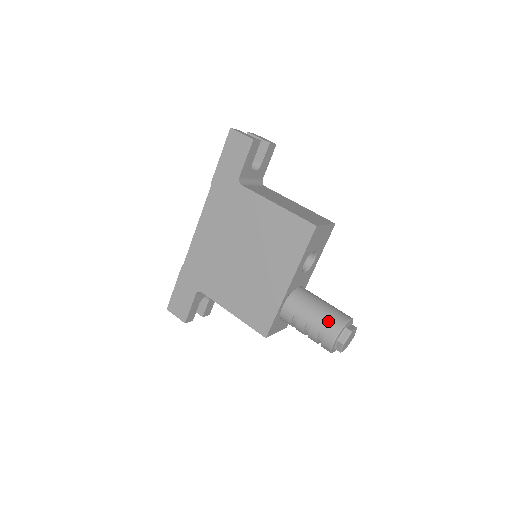
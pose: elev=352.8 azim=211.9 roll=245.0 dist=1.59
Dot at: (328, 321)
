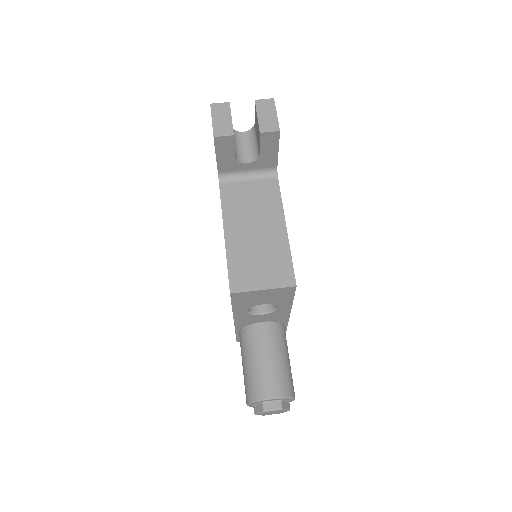
Dot at: (249, 383)
